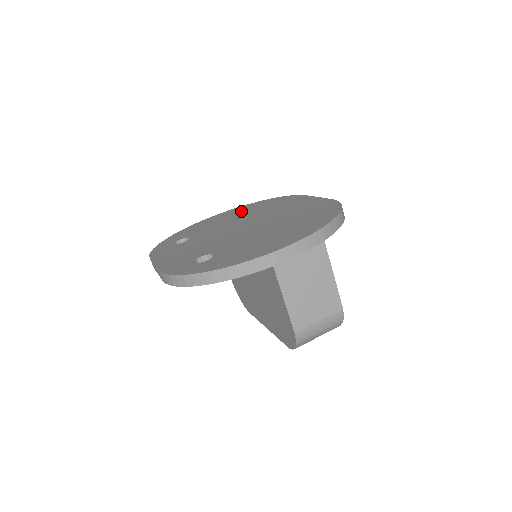
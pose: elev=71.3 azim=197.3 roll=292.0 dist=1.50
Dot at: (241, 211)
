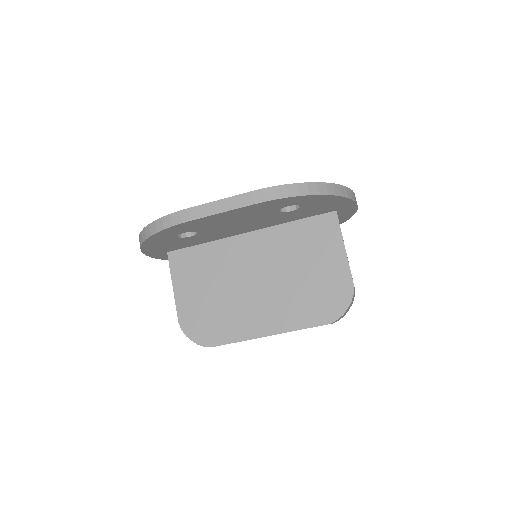
Dot at: occluded
